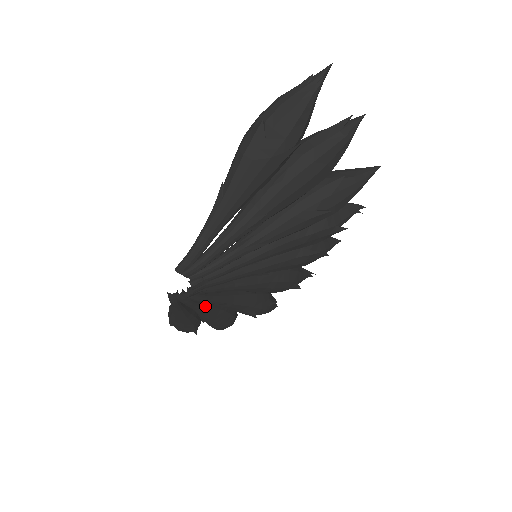
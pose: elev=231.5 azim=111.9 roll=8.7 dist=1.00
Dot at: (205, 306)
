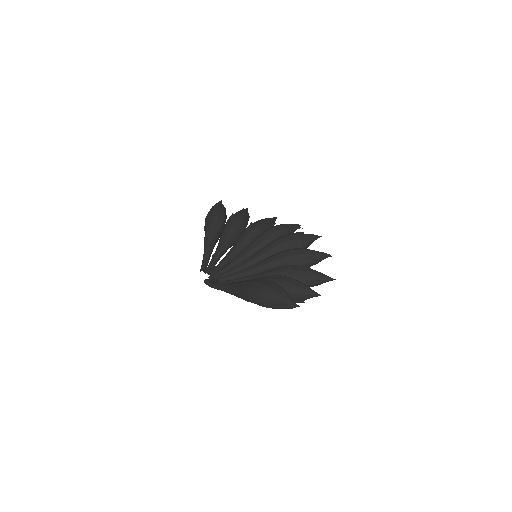
Dot at: occluded
